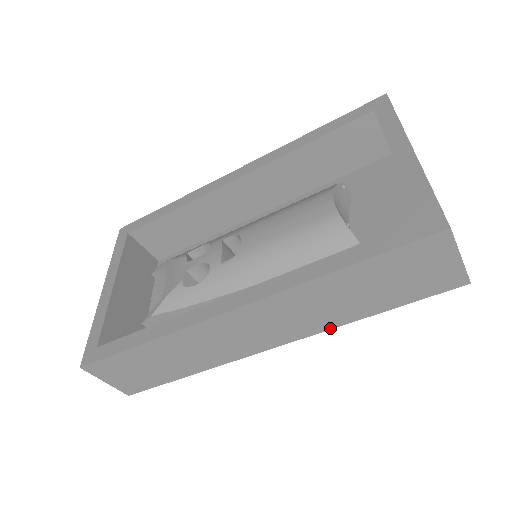
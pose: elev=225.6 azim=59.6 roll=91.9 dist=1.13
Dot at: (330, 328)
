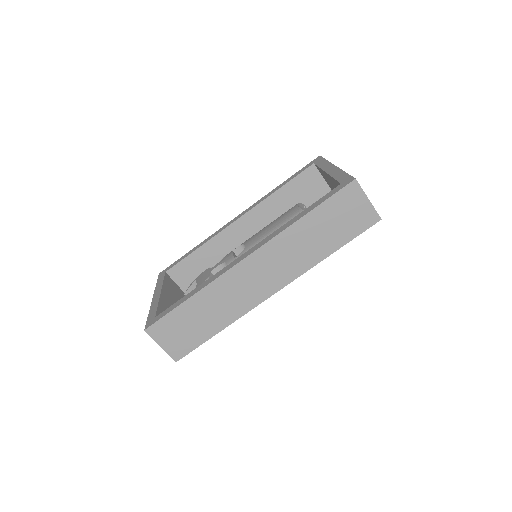
Dot at: (308, 269)
